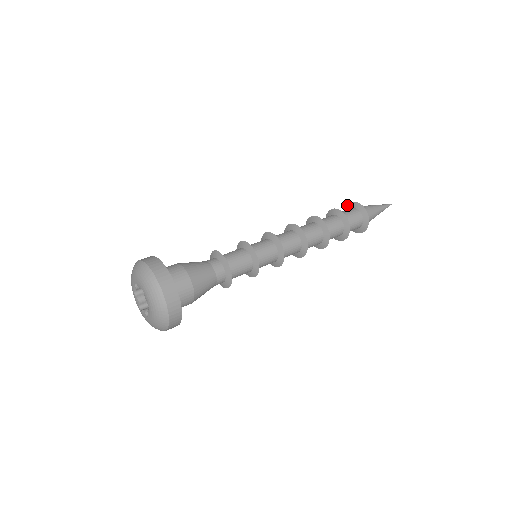
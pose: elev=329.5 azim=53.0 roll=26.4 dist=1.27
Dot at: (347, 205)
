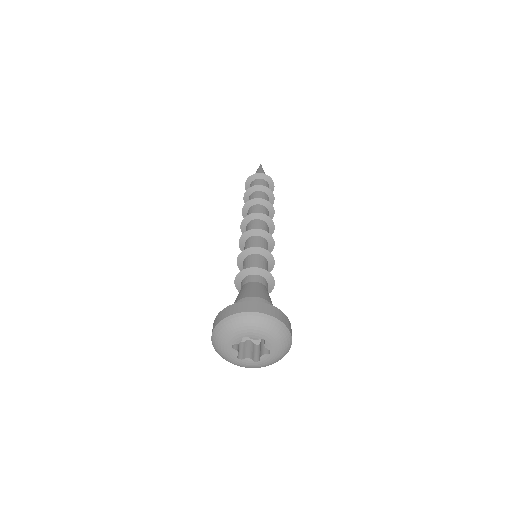
Dot at: (245, 189)
